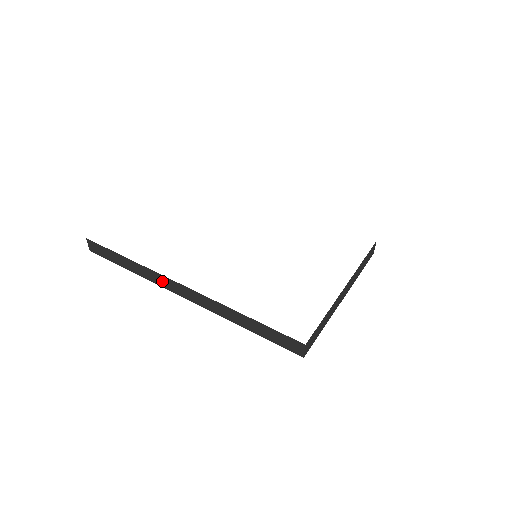
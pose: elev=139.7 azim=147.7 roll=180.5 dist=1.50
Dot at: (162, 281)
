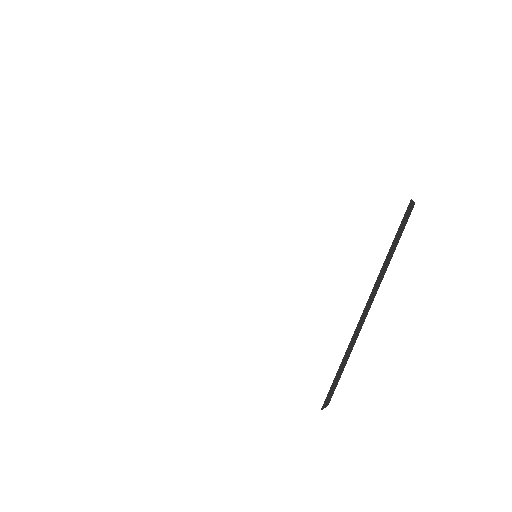
Dot at: occluded
